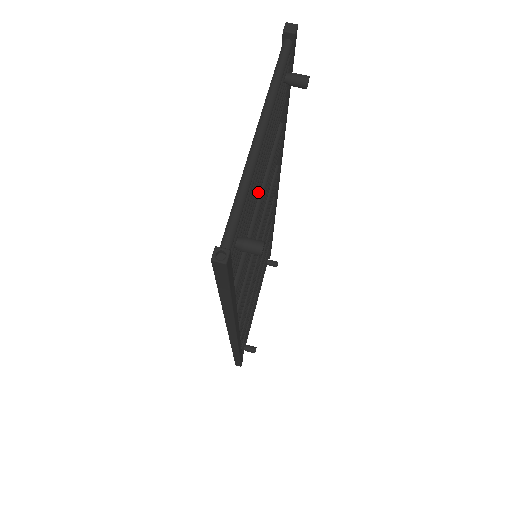
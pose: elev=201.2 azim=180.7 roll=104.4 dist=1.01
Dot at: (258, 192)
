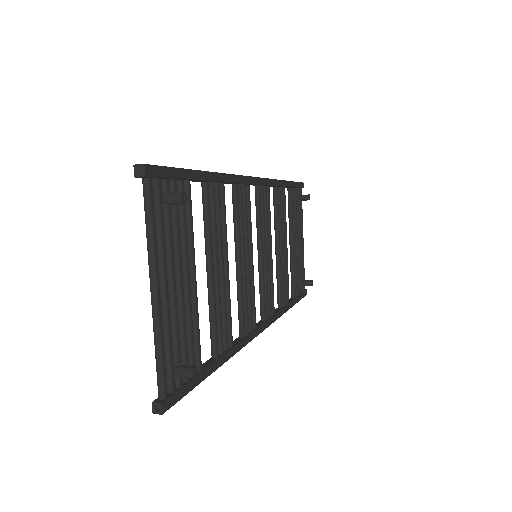
Dot at: (194, 288)
